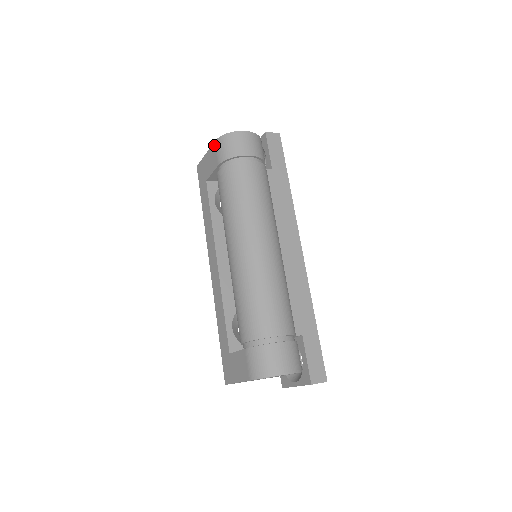
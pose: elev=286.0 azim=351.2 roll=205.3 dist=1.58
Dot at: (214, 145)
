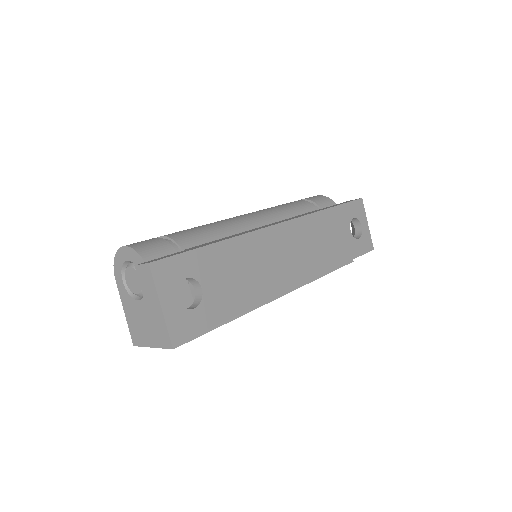
Dot at: occluded
